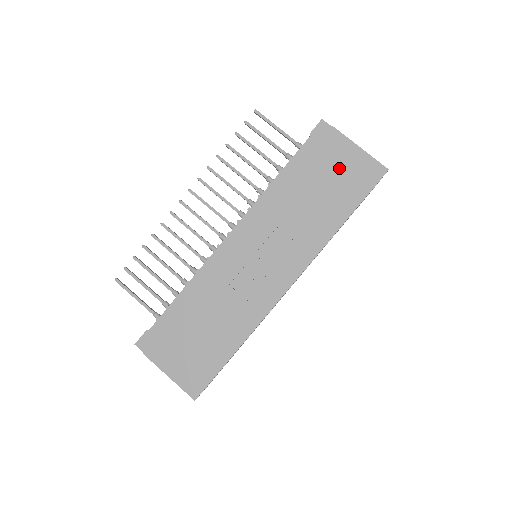
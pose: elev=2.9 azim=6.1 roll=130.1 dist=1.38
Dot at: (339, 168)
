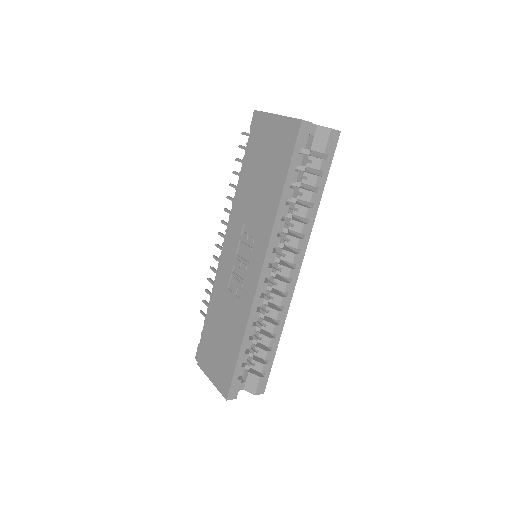
Dot at: (269, 144)
